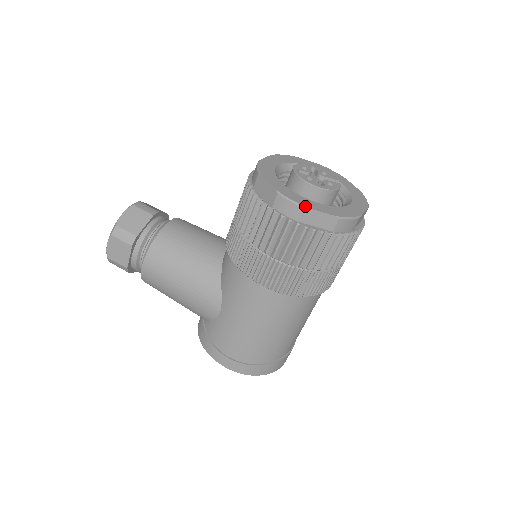
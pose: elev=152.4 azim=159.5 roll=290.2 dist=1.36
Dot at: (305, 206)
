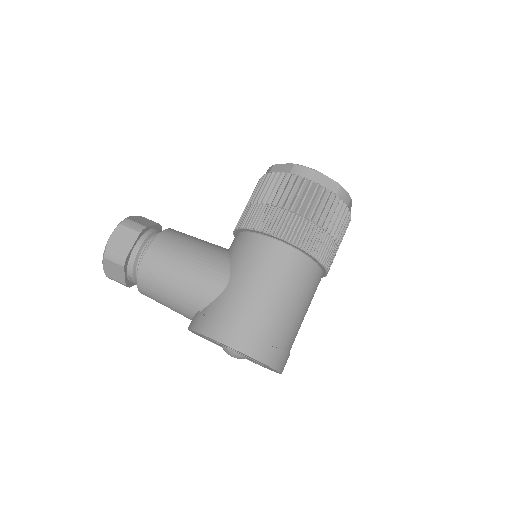
Dot at: occluded
